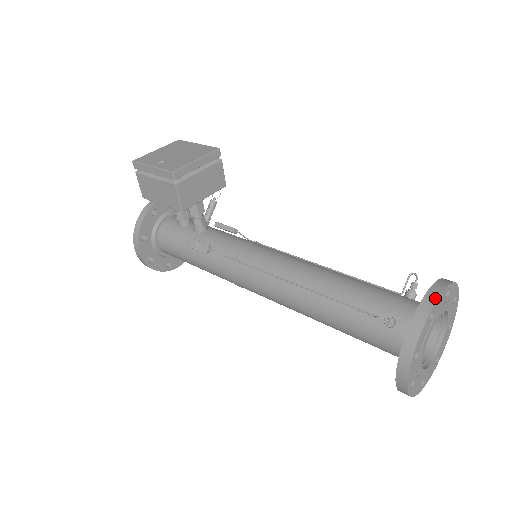
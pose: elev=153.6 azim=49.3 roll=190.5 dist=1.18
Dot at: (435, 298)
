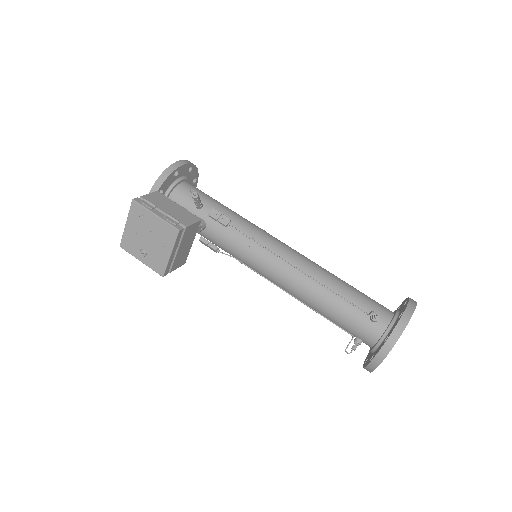
Dot at: (379, 363)
